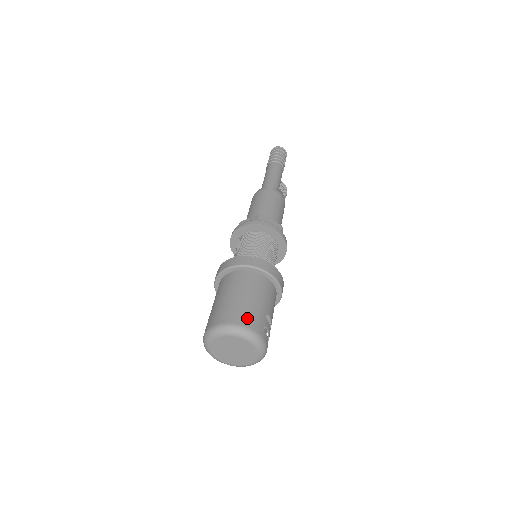
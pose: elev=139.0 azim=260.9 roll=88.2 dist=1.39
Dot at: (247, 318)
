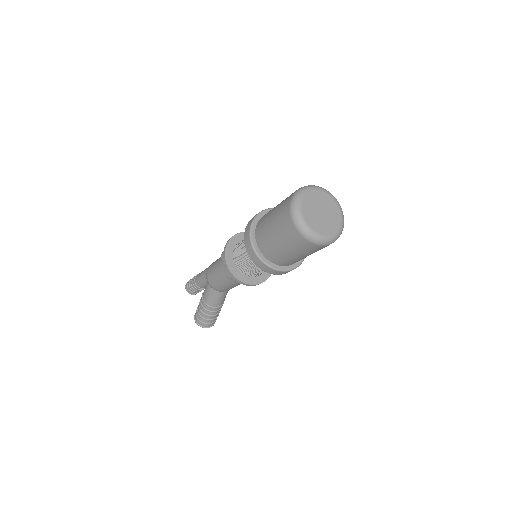
Dot at: occluded
